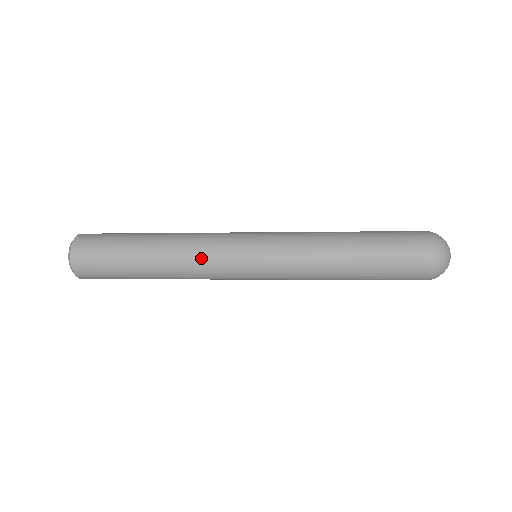
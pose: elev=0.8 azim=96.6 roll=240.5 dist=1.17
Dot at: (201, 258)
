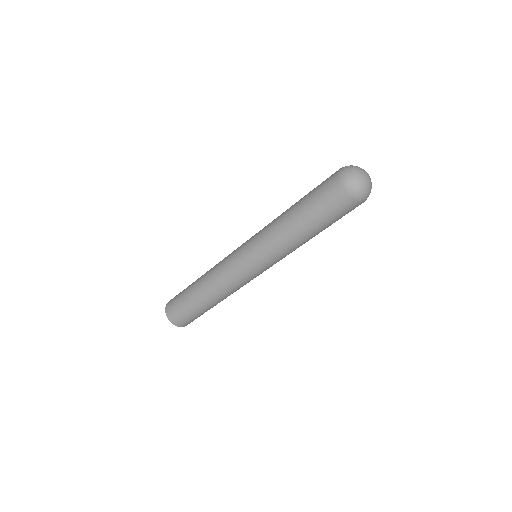
Dot at: (221, 261)
